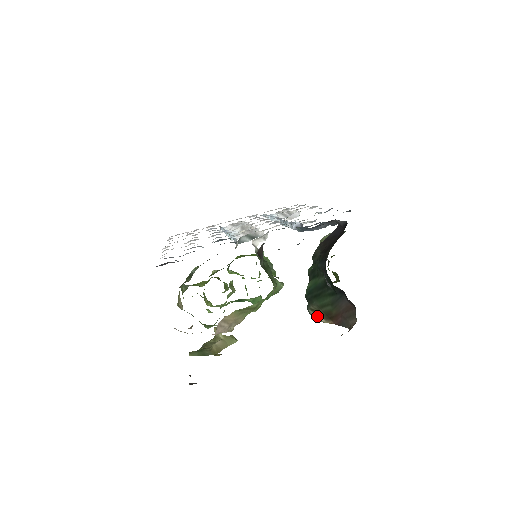
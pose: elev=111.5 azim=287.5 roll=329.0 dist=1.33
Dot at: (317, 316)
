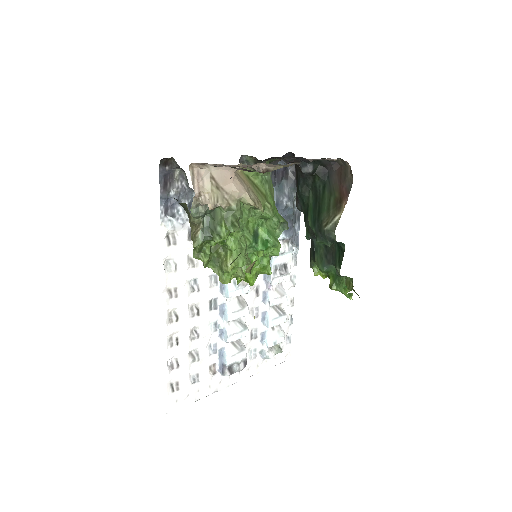
Dot at: (333, 221)
